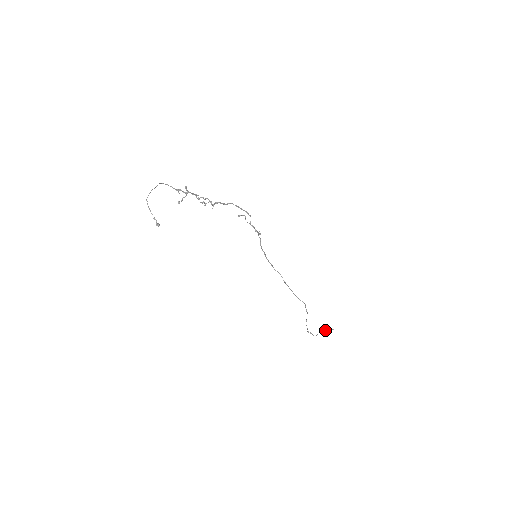
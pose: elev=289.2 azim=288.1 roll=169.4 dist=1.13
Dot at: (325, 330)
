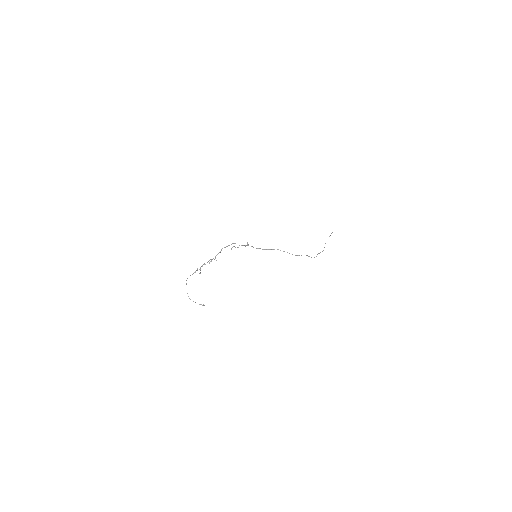
Dot at: occluded
